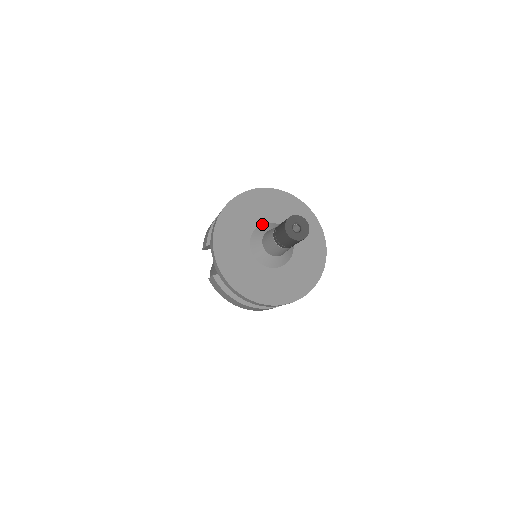
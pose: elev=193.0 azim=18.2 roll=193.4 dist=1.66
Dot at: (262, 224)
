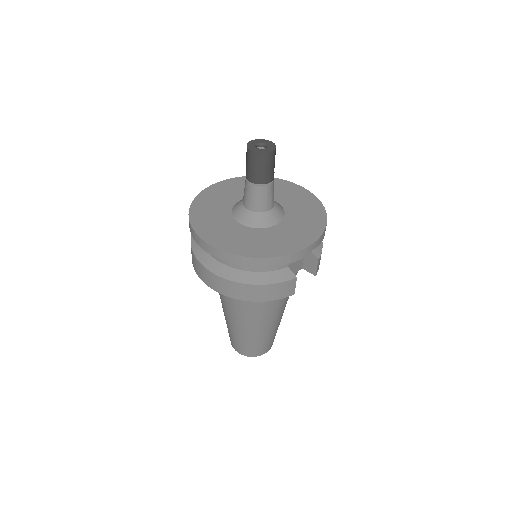
Dot at: occluded
